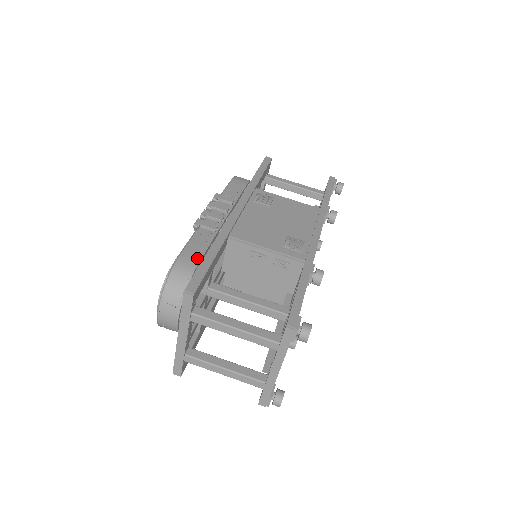
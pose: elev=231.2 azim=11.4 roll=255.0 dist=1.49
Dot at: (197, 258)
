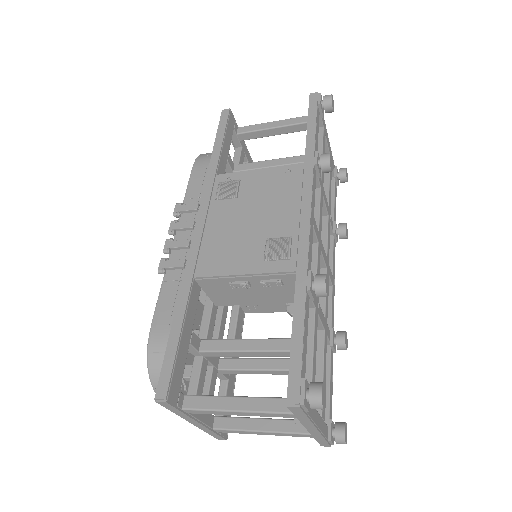
Dot at: (171, 322)
